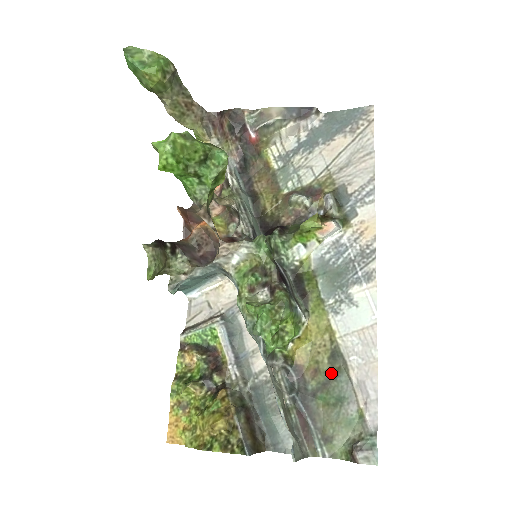
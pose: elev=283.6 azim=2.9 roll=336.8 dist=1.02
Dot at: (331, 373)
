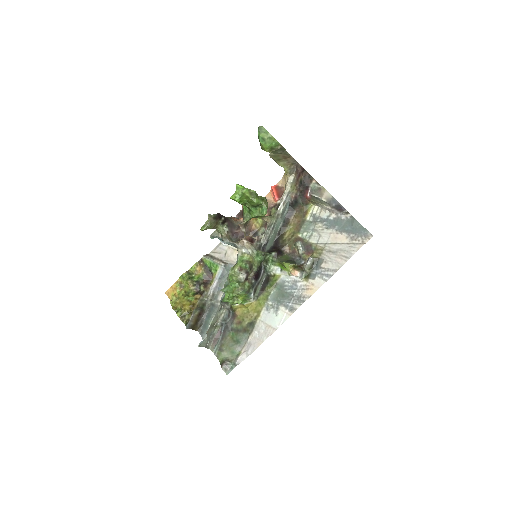
Dot at: (244, 329)
